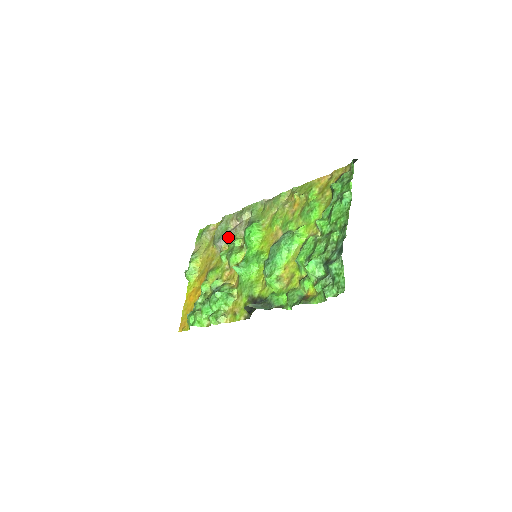
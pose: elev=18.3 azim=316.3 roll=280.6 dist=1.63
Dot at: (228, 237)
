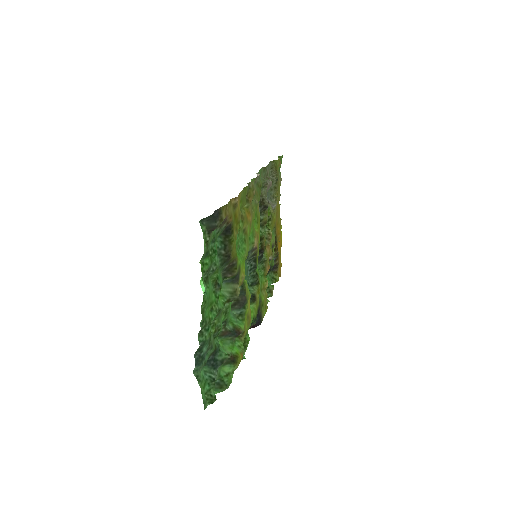
Dot at: occluded
